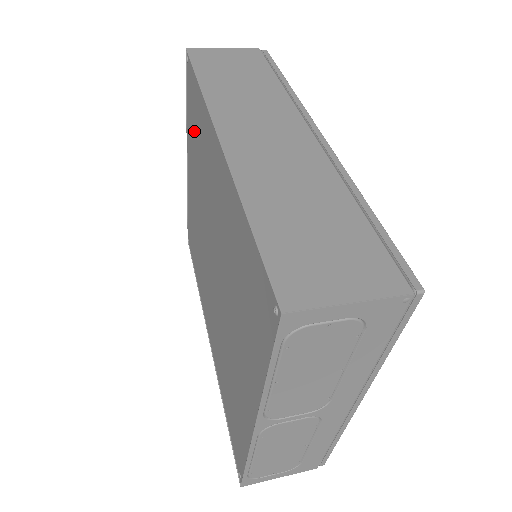
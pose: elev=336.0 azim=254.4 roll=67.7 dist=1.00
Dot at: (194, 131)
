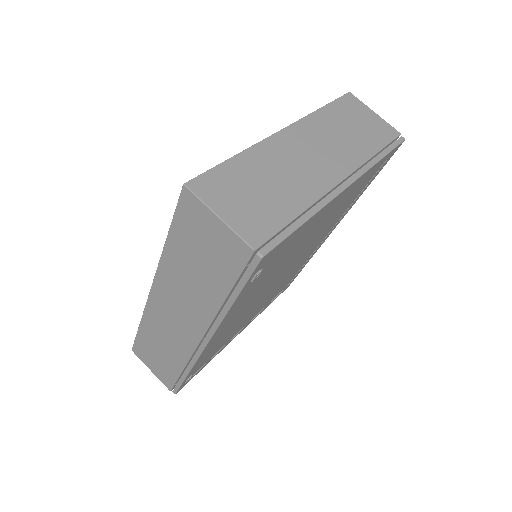
Dot at: occluded
